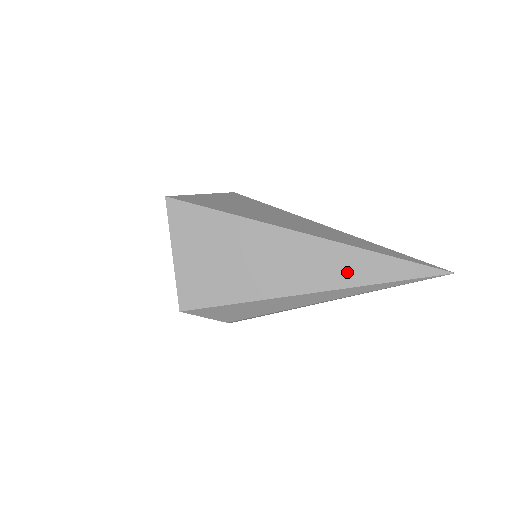
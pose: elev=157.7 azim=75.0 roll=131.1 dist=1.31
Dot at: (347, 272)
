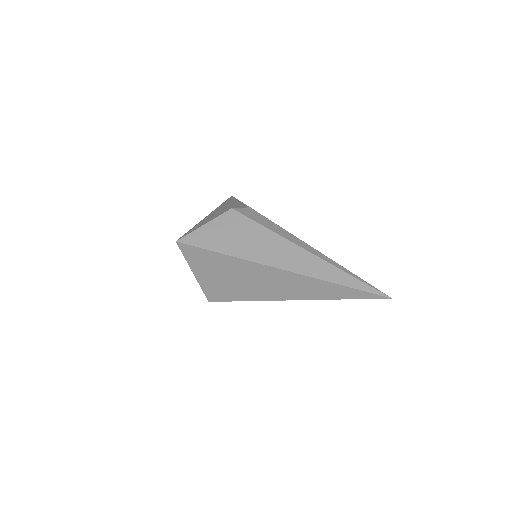
Dot at: (310, 291)
